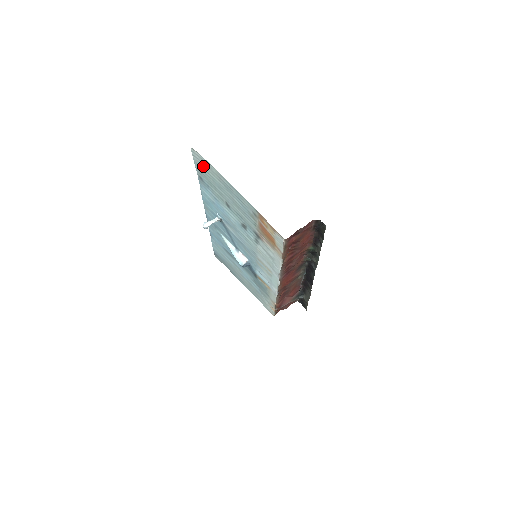
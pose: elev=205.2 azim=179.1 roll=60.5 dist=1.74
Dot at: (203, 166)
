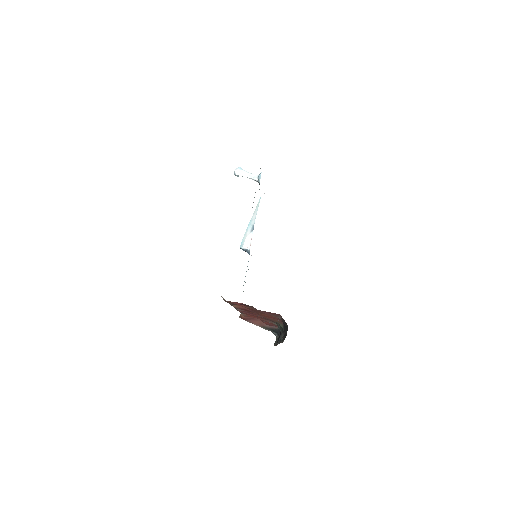
Dot at: occluded
